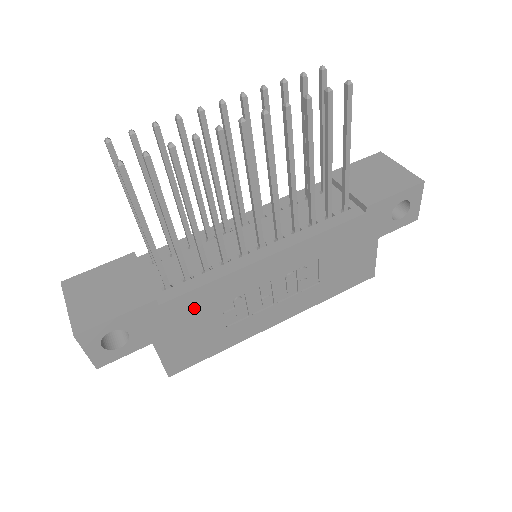
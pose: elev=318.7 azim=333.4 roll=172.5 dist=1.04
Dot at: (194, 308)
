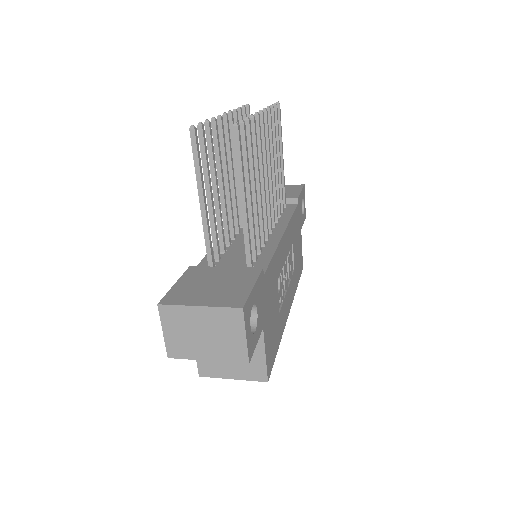
Dot at: (271, 284)
